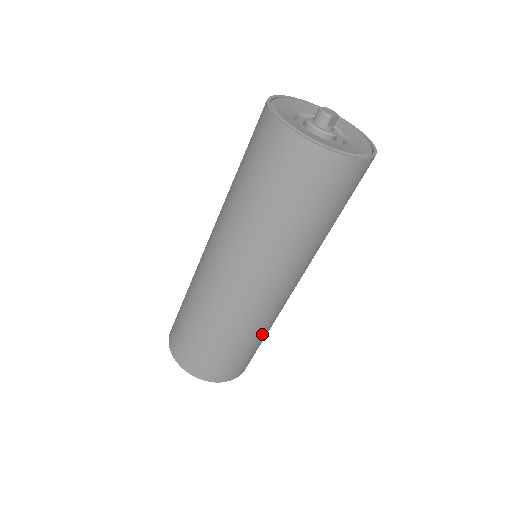
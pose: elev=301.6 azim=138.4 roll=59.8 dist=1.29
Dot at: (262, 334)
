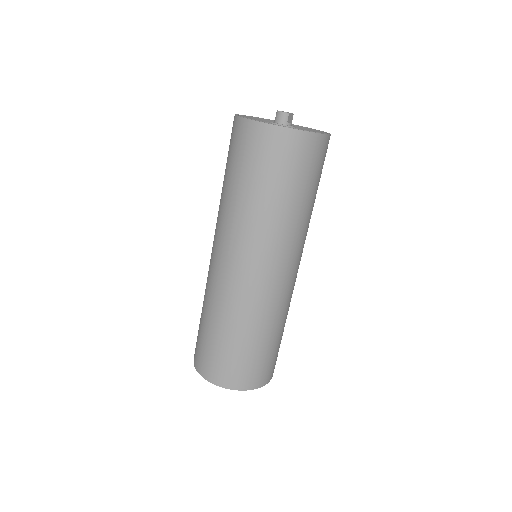
Dot at: (282, 325)
